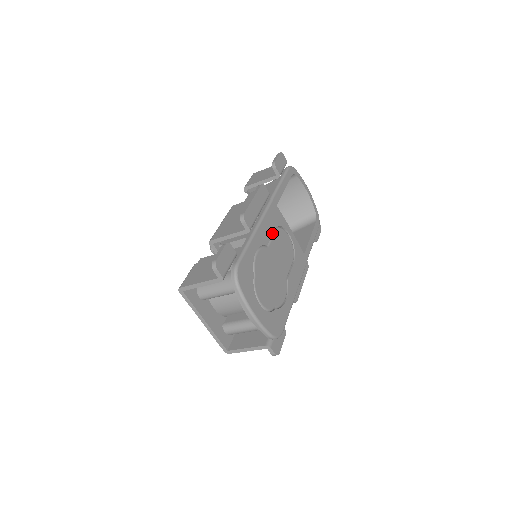
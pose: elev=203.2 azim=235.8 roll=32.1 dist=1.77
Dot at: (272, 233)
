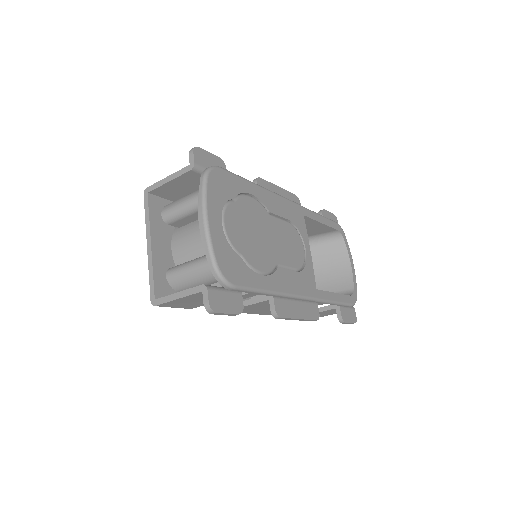
Dot at: (283, 217)
